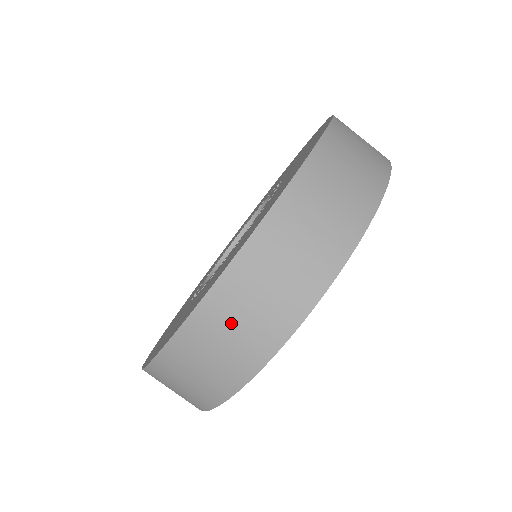
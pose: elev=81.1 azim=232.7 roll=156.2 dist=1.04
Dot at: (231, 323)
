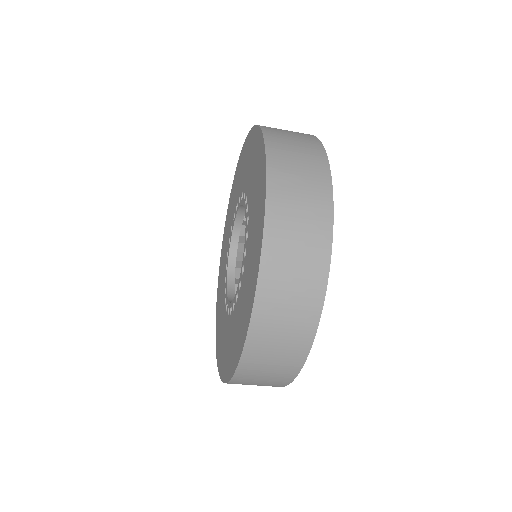
Dot at: occluded
